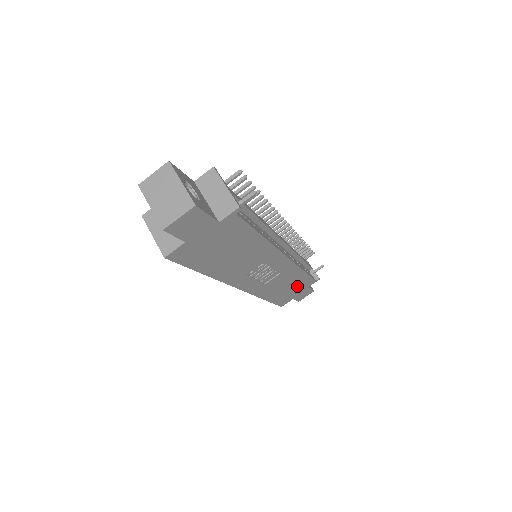
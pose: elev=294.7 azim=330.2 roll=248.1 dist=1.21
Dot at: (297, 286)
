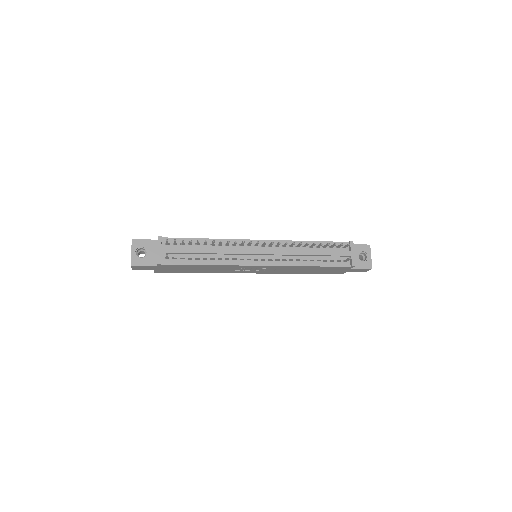
Dot at: (328, 269)
